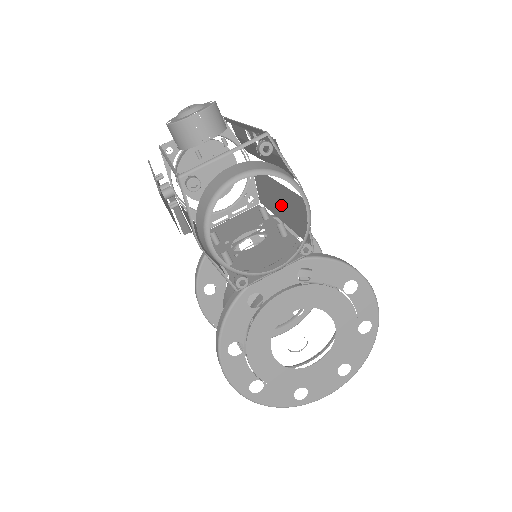
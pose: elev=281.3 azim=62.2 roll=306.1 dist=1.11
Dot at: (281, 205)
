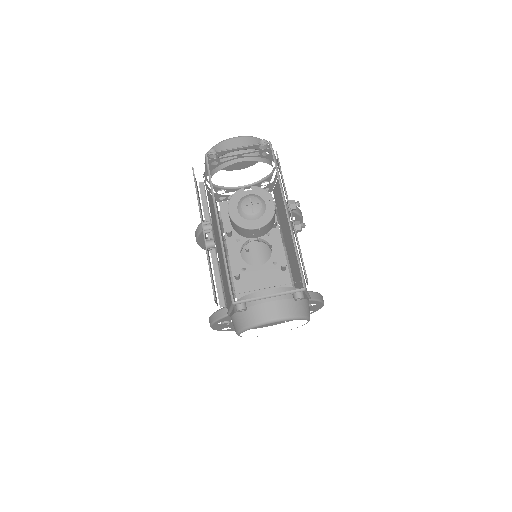
Dot at: (290, 246)
